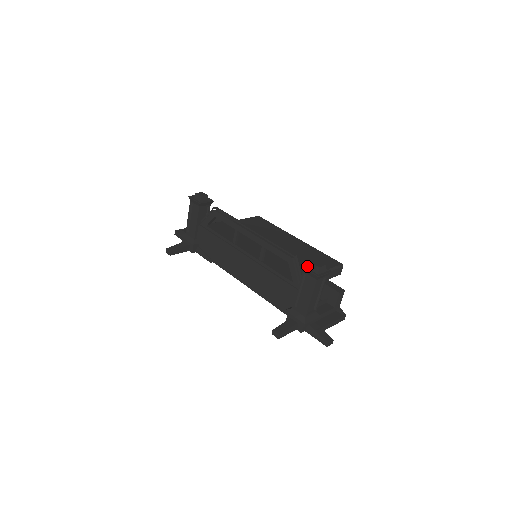
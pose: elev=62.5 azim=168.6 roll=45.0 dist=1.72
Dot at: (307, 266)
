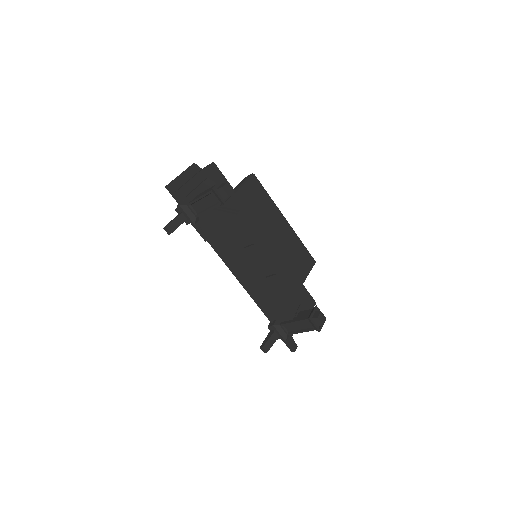
Dot at: (312, 315)
